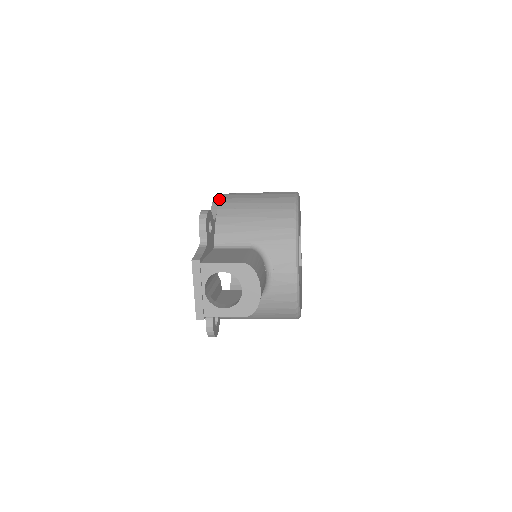
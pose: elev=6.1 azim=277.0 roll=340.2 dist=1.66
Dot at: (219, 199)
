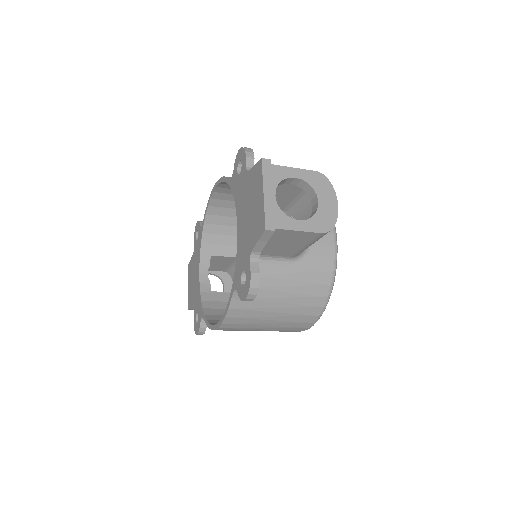
Dot at: occluded
